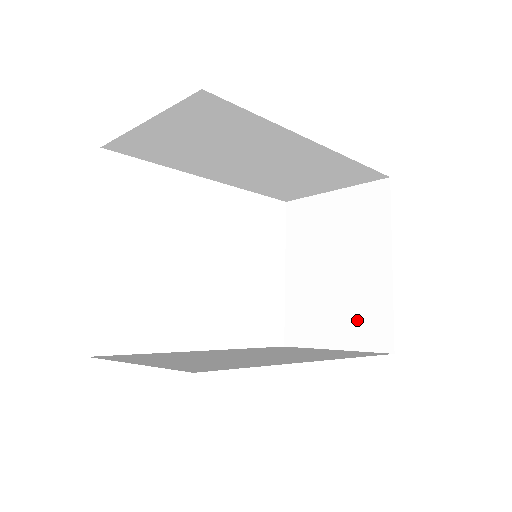
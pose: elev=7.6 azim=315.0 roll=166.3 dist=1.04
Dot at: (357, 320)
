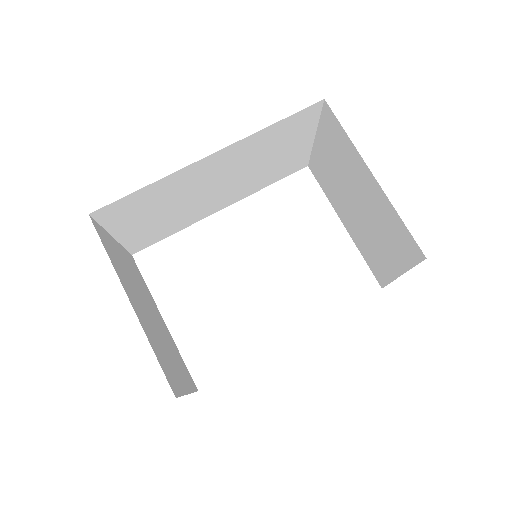
Dot at: (392, 241)
